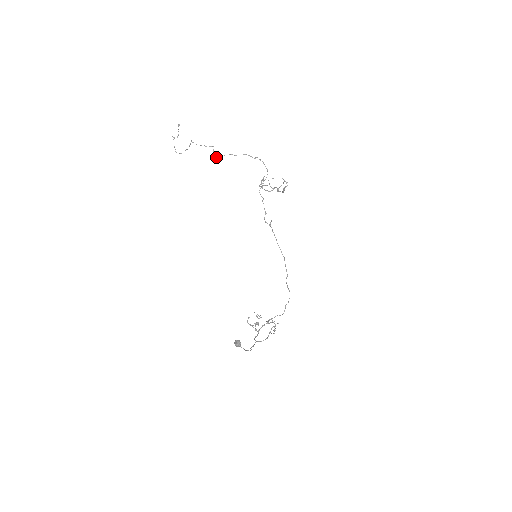
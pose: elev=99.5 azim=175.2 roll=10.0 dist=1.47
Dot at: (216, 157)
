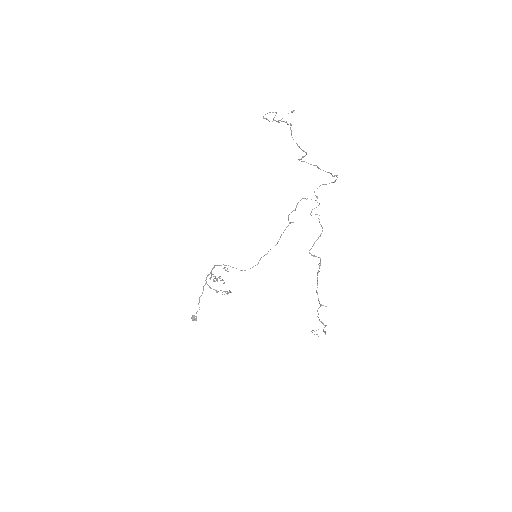
Dot at: occluded
